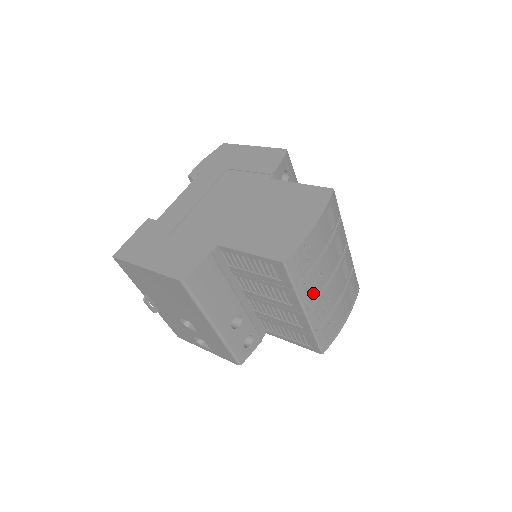
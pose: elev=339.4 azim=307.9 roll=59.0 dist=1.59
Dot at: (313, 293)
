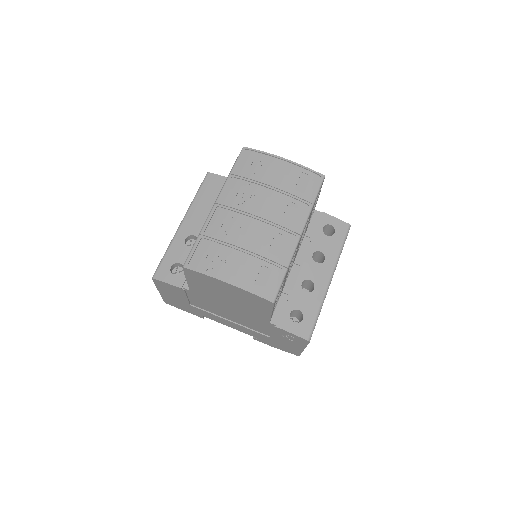
Dot at: (235, 199)
